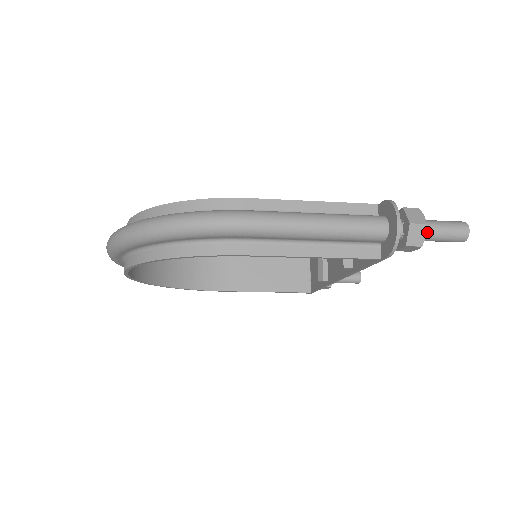
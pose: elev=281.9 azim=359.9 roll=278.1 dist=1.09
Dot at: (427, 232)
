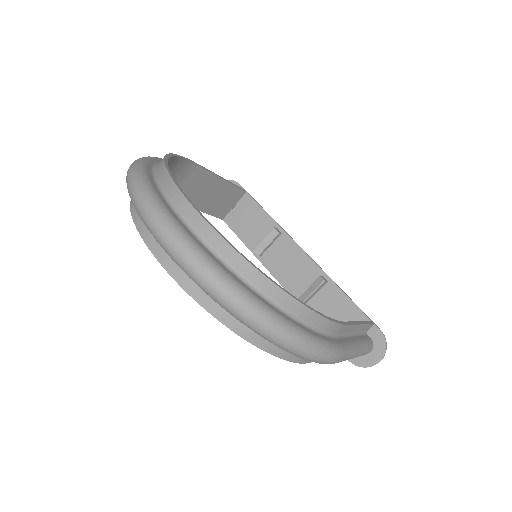
Dot at: occluded
